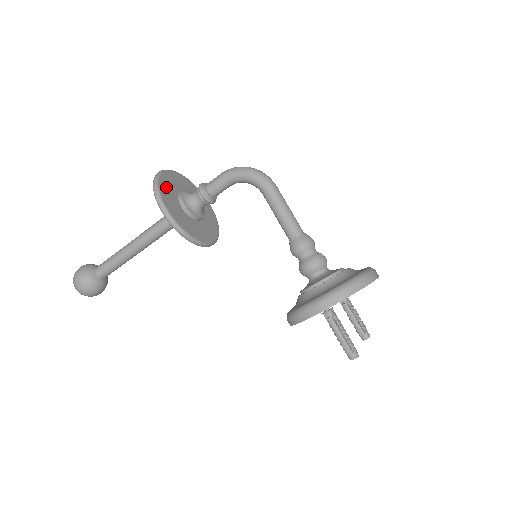
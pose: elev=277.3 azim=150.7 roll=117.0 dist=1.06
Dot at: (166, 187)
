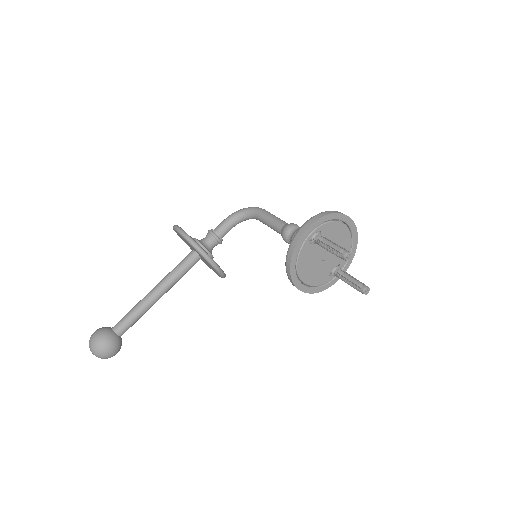
Dot at: occluded
